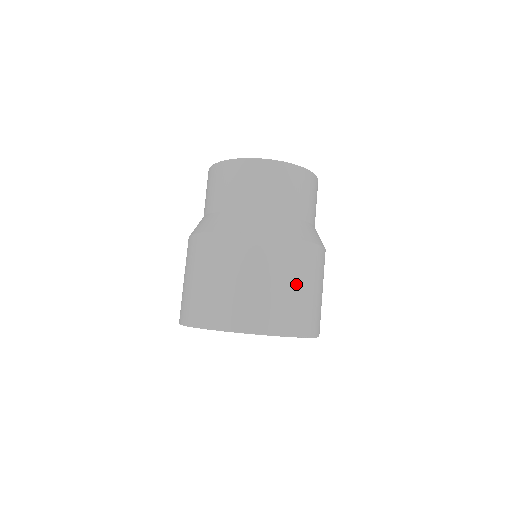
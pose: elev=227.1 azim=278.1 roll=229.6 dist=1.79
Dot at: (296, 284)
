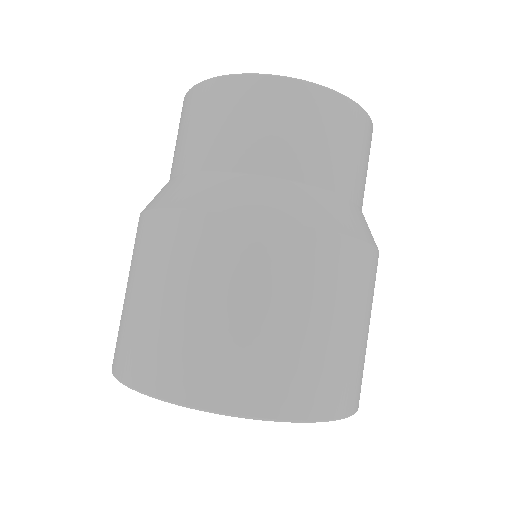
Dot at: (369, 324)
